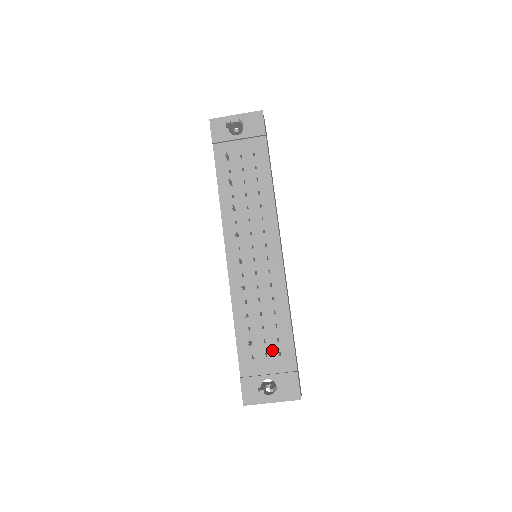
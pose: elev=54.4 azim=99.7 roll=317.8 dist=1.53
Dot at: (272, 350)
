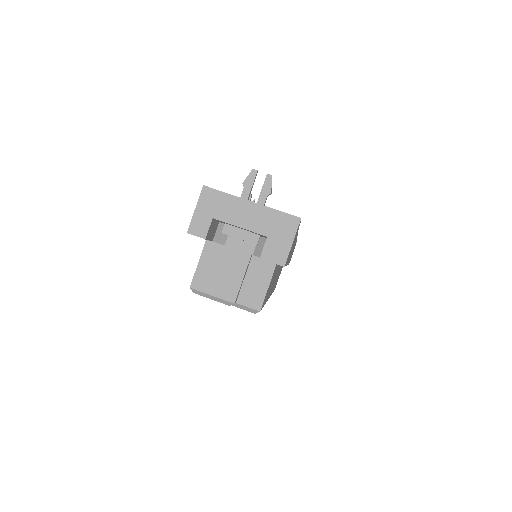
Dot at: occluded
